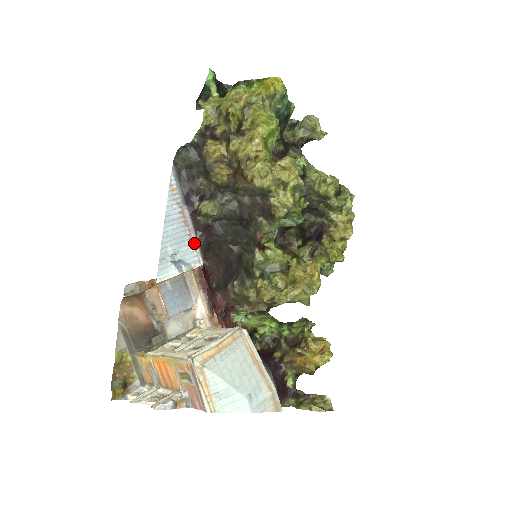
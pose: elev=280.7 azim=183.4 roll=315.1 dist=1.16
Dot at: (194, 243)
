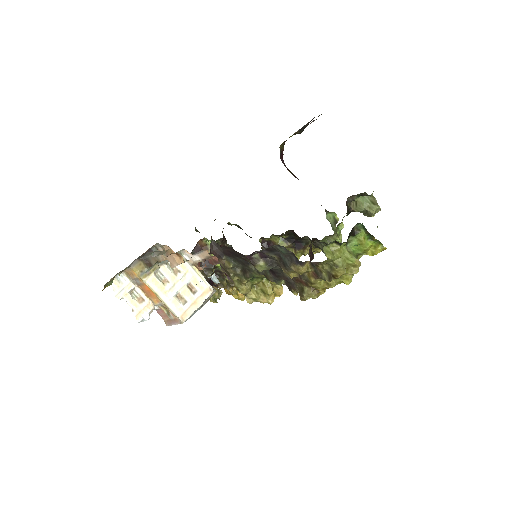
Dot at: occluded
